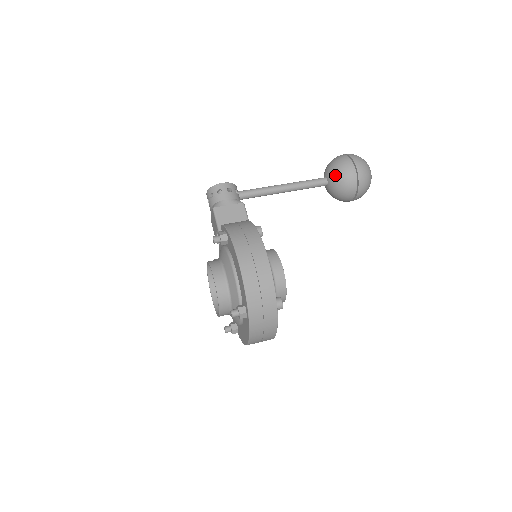
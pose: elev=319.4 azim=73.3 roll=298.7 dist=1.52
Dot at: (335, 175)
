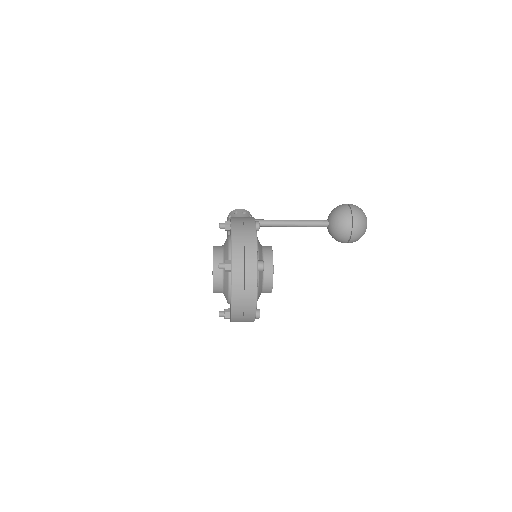
Dot at: (334, 214)
